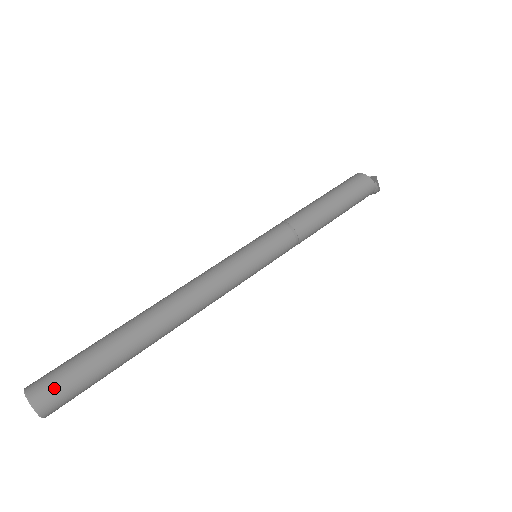
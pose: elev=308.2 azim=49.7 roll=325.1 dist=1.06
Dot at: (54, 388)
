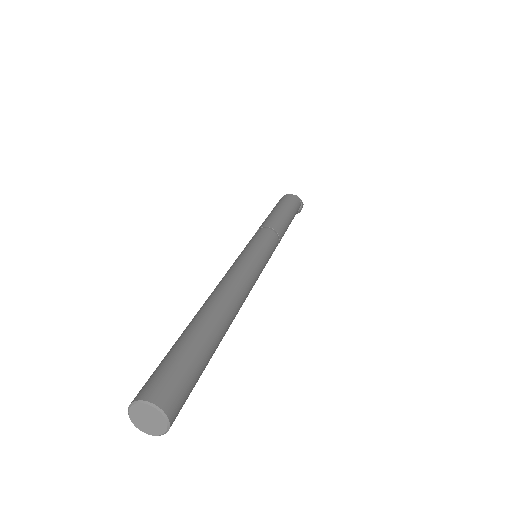
Dot at: (162, 380)
